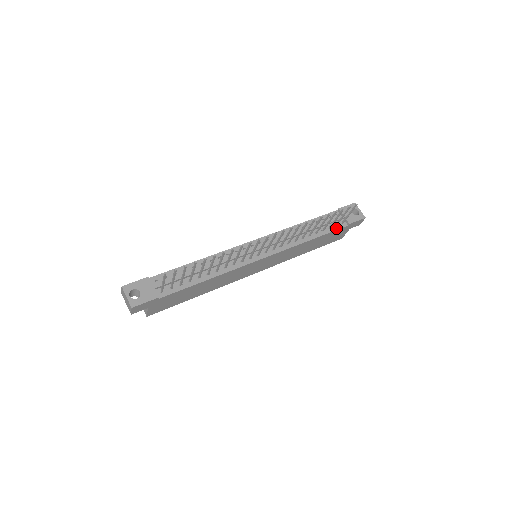
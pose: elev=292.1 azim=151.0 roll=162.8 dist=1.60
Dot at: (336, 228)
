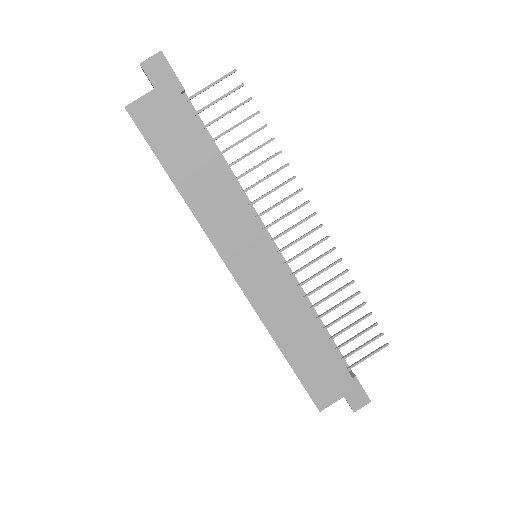
Dot at: (341, 359)
